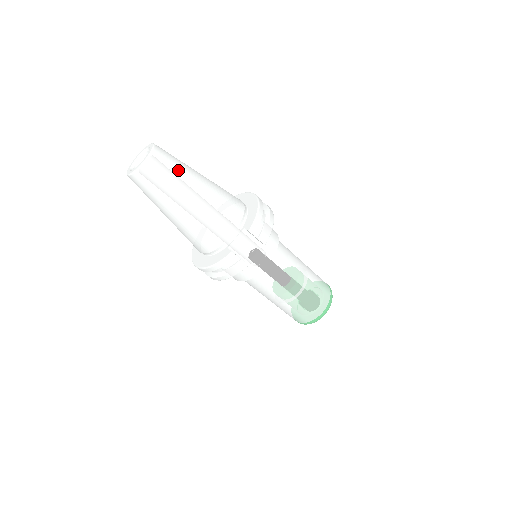
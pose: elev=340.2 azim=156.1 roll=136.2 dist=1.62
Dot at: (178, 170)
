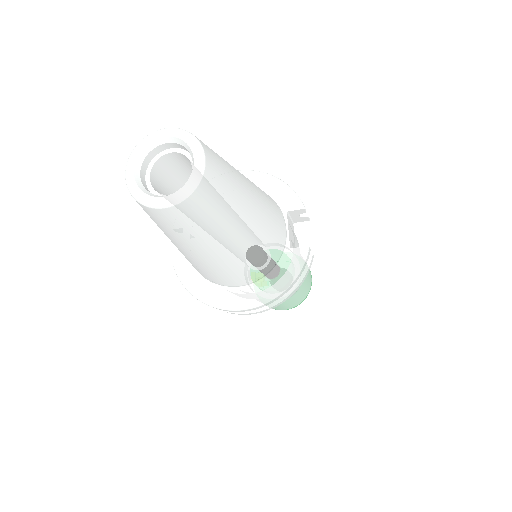
Dot at: (223, 159)
